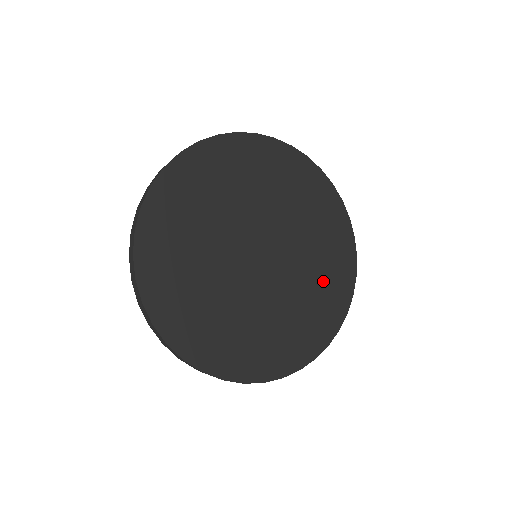
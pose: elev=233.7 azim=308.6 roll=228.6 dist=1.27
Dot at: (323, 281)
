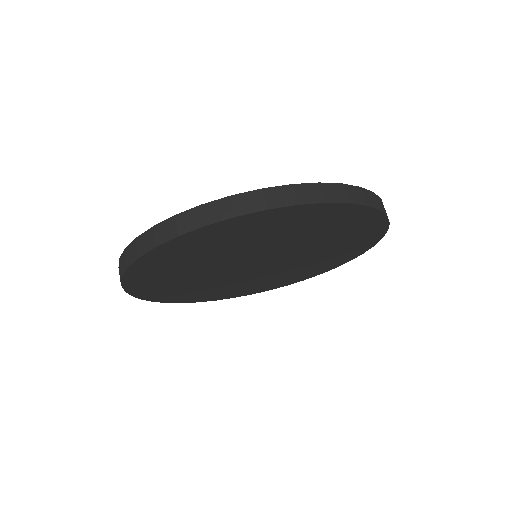
Dot at: (321, 262)
